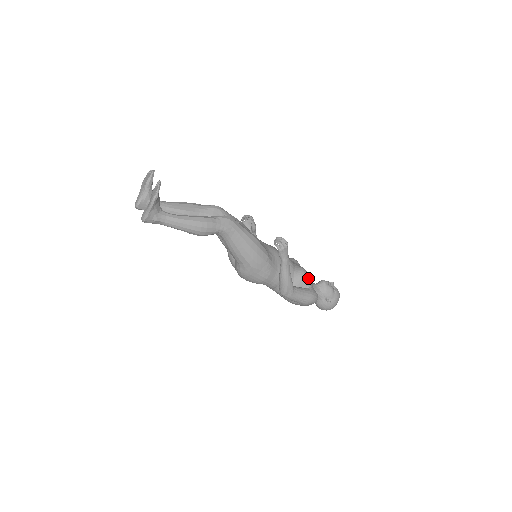
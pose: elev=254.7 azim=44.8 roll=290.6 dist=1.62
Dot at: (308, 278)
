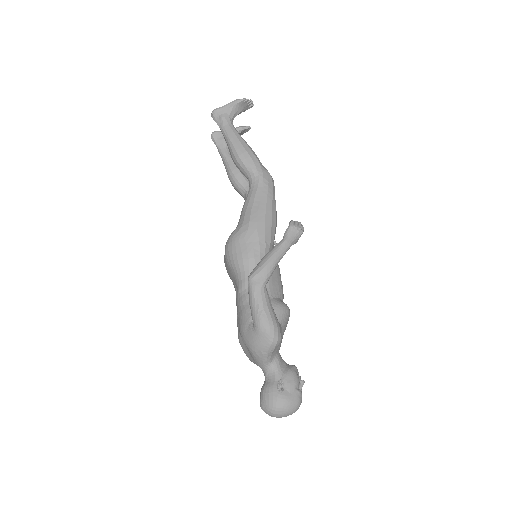
Dot at: (286, 318)
